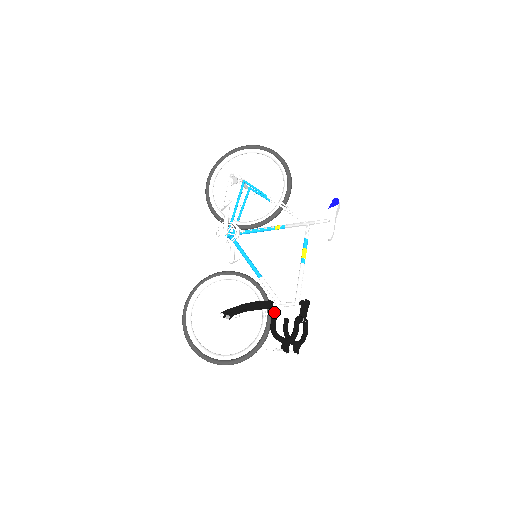
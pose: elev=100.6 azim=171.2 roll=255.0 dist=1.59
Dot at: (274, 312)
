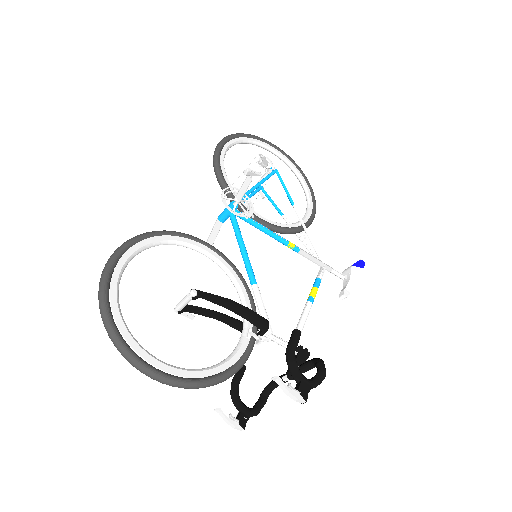
Dot at: occluded
